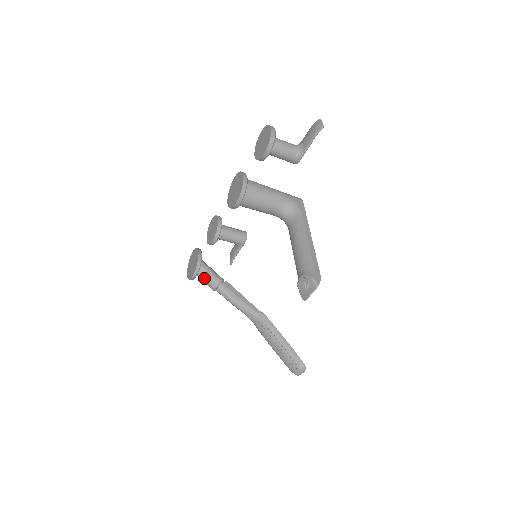
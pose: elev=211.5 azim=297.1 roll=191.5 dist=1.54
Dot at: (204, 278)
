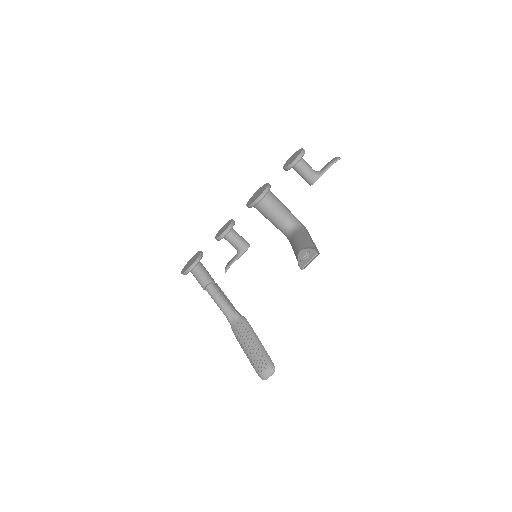
Dot at: (199, 273)
